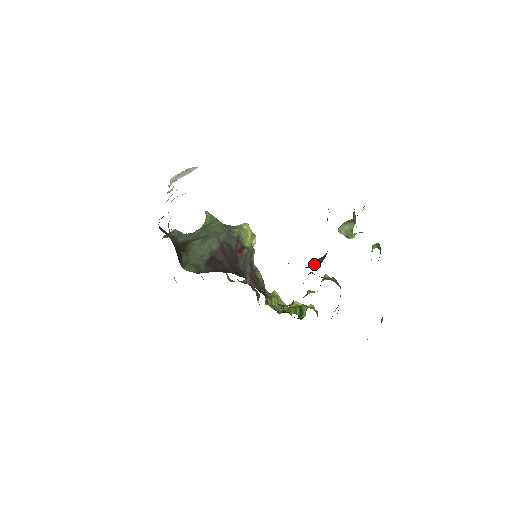
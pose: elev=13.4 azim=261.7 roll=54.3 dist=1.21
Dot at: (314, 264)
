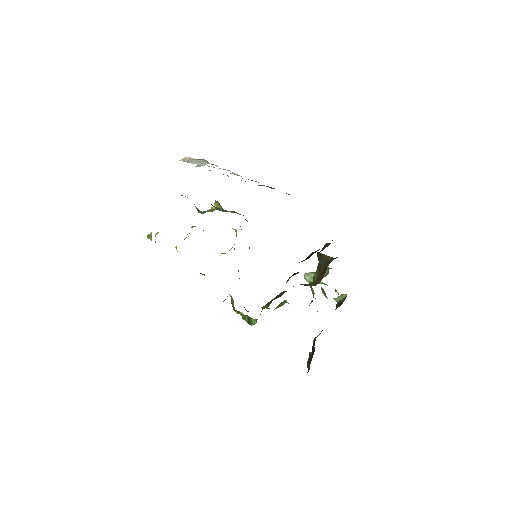
Dot at: (304, 285)
